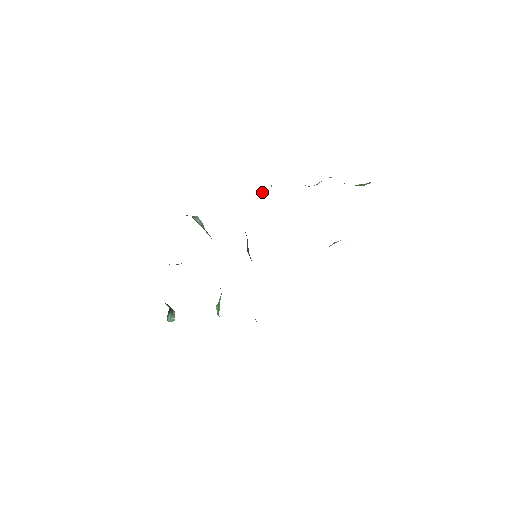
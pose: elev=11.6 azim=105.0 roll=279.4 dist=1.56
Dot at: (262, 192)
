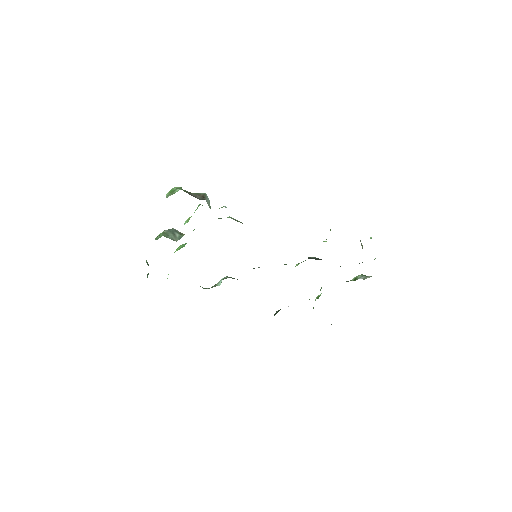
Dot at: occluded
